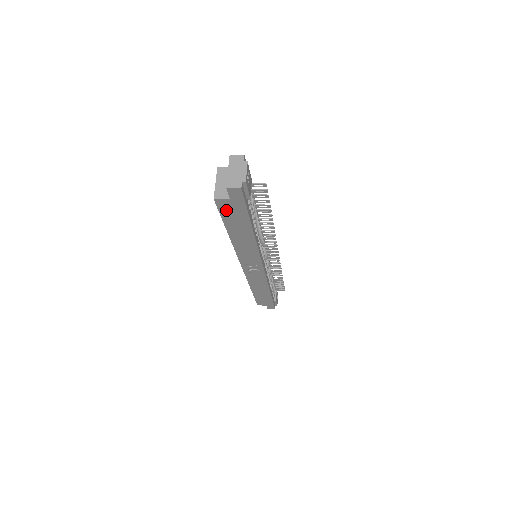
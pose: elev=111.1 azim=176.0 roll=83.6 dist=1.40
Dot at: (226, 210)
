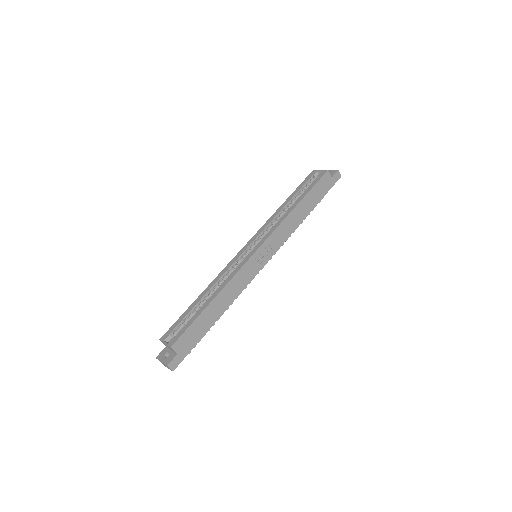
Dot at: (322, 183)
